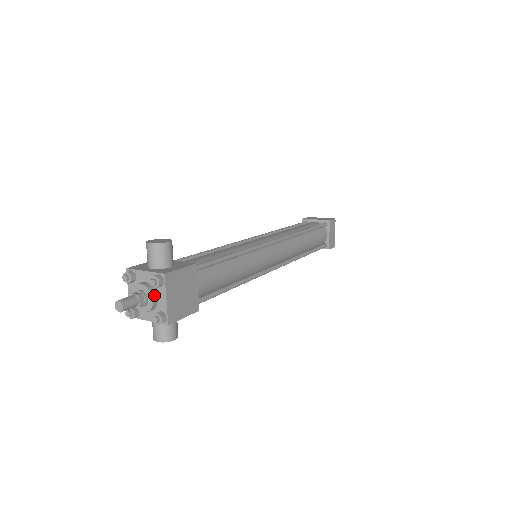
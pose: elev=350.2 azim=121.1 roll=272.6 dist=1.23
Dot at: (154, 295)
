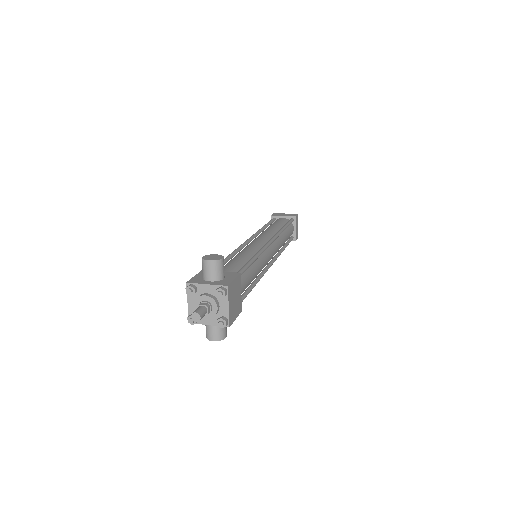
Dot at: (217, 304)
